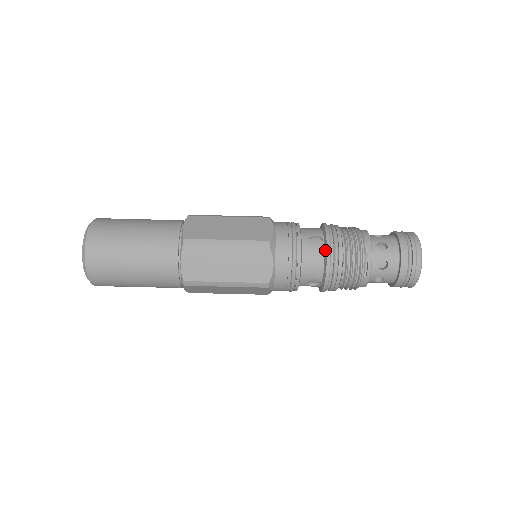
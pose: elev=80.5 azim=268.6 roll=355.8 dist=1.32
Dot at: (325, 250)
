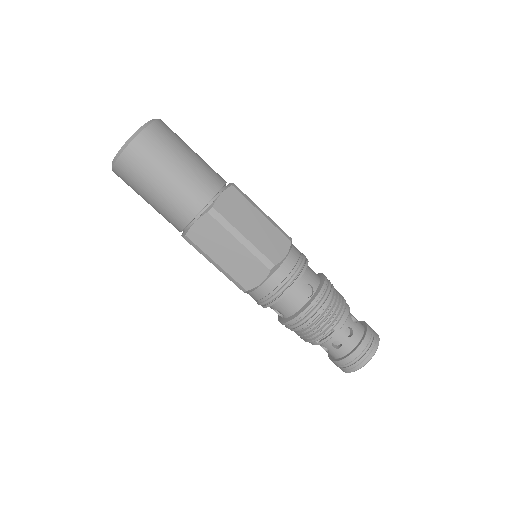
Dot at: (308, 303)
